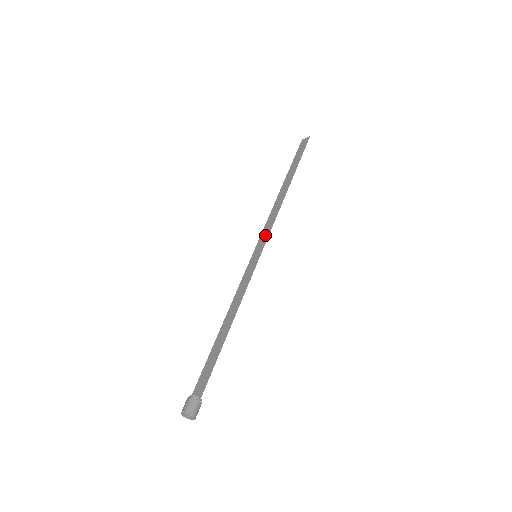
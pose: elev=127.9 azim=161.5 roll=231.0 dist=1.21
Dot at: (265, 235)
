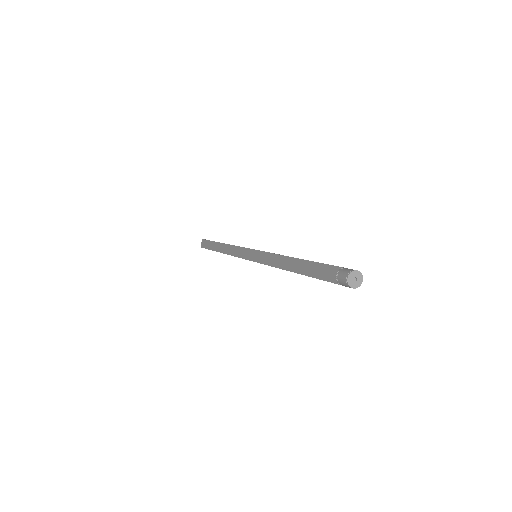
Dot at: (245, 252)
